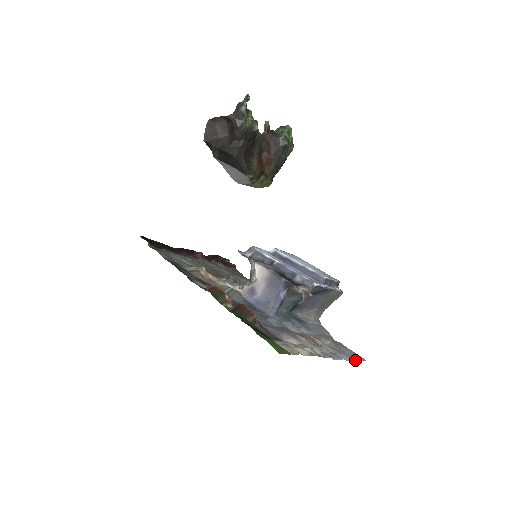
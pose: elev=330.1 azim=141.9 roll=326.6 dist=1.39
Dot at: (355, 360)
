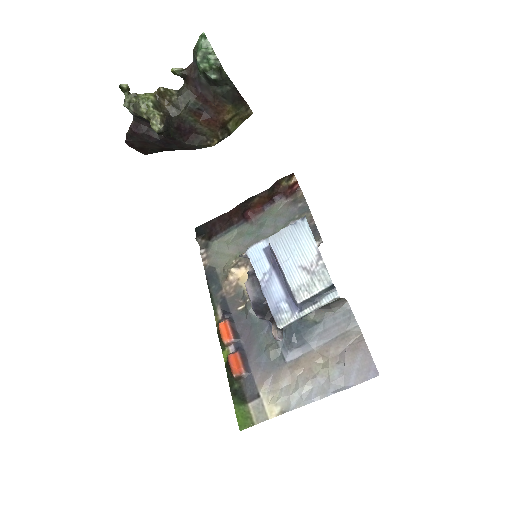
Dot at: (359, 381)
